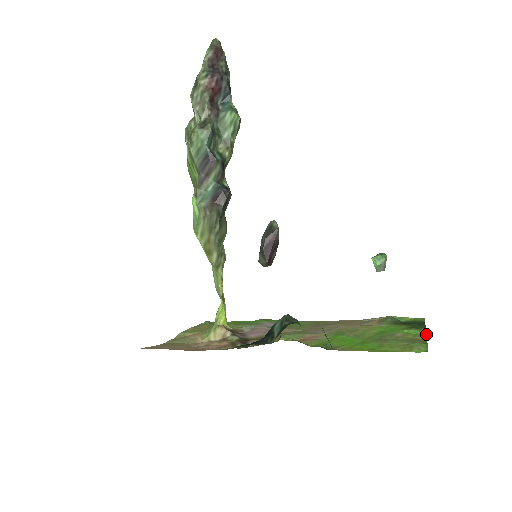
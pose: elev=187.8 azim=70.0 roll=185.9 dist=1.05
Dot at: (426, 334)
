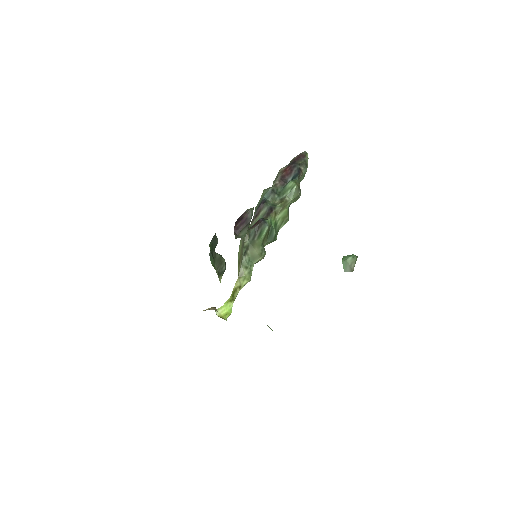
Dot at: occluded
